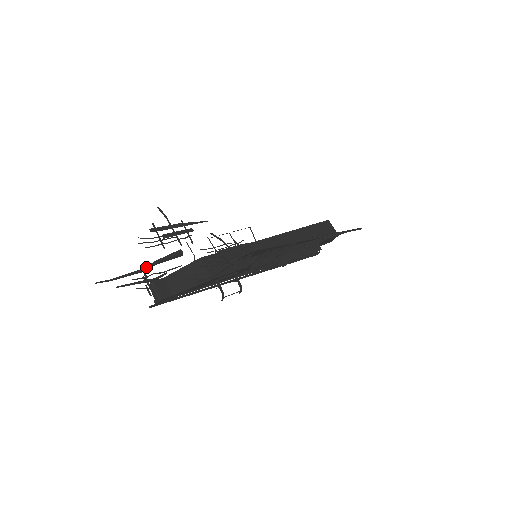
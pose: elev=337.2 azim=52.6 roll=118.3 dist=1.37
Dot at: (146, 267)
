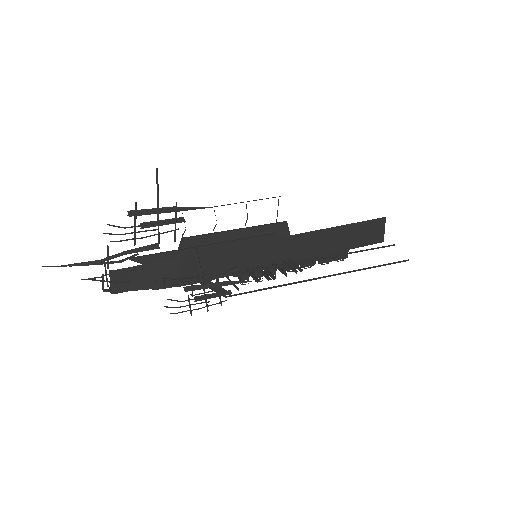
Dot at: (107, 259)
